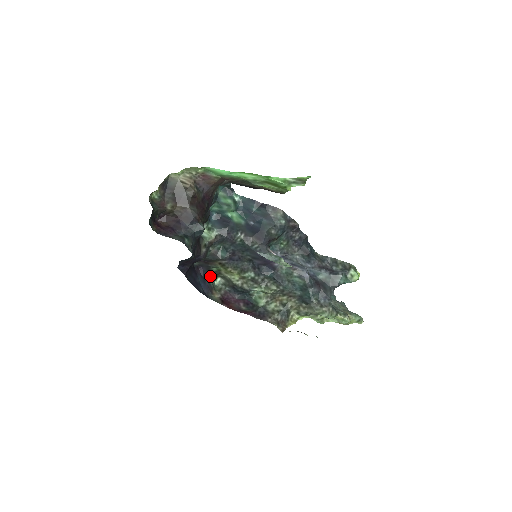
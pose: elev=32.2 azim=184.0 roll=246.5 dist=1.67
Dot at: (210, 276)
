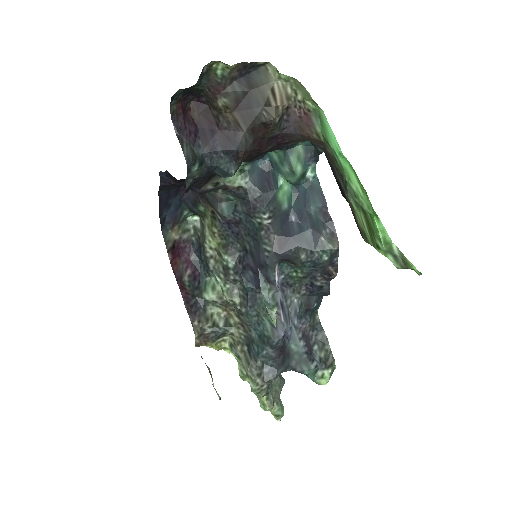
Dot at: (190, 208)
